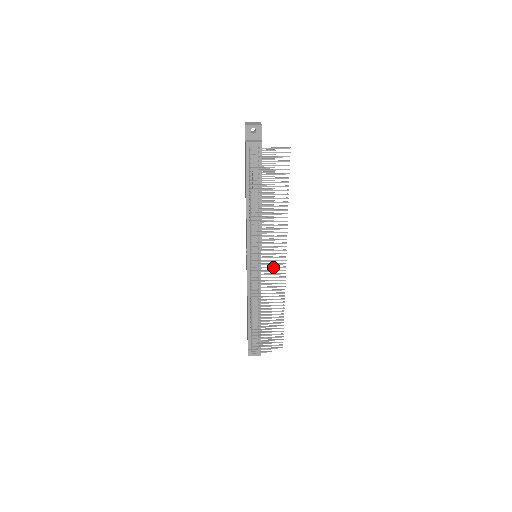
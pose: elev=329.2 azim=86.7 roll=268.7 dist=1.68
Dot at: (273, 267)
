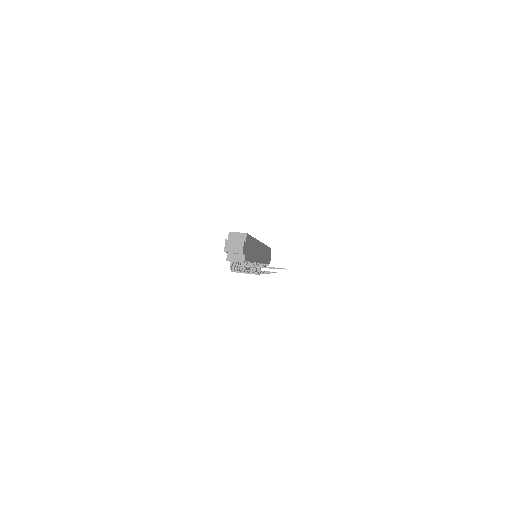
Dot at: occluded
